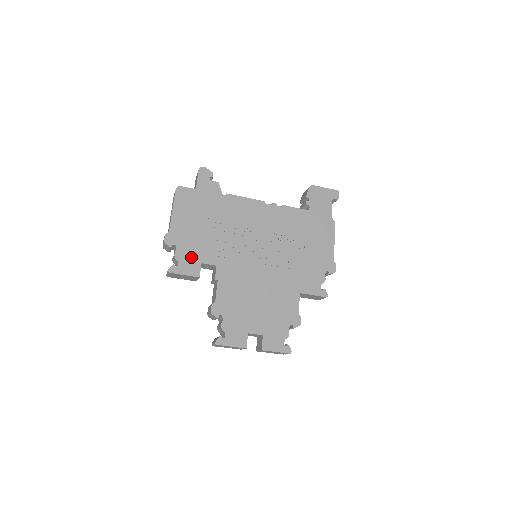
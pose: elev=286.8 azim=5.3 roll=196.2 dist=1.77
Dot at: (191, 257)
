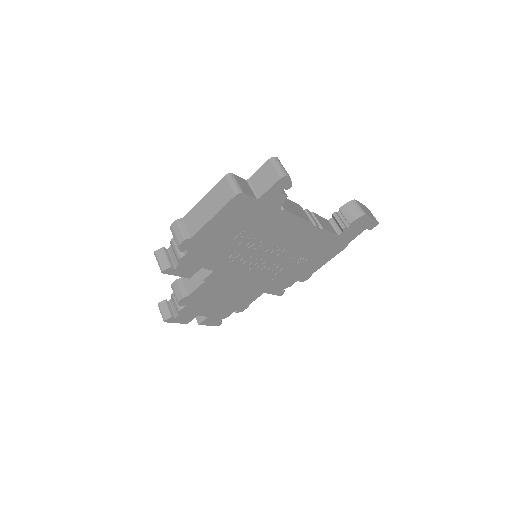
Dot at: (195, 262)
